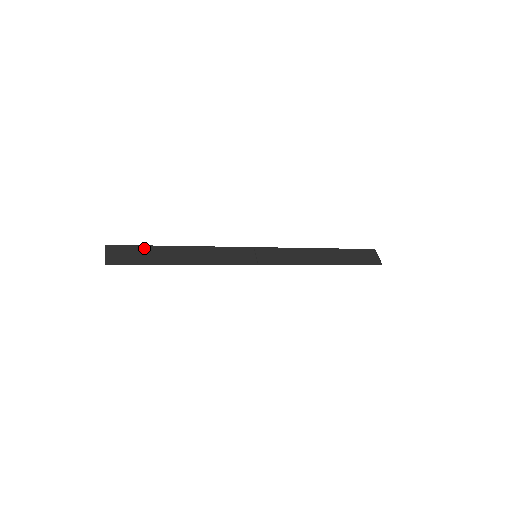
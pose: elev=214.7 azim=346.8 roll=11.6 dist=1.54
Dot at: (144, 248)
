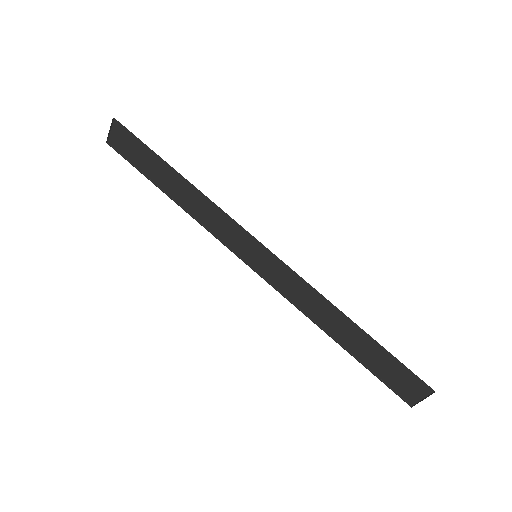
Dot at: (148, 149)
